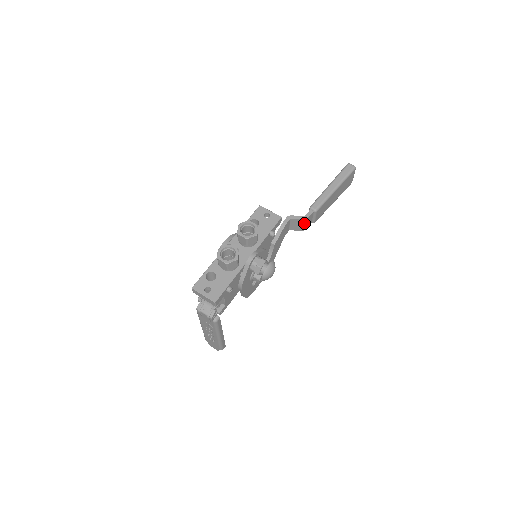
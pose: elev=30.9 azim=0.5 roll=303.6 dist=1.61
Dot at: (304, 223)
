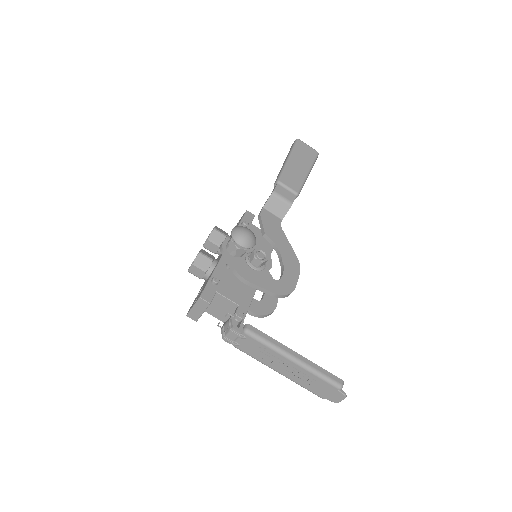
Dot at: (279, 198)
